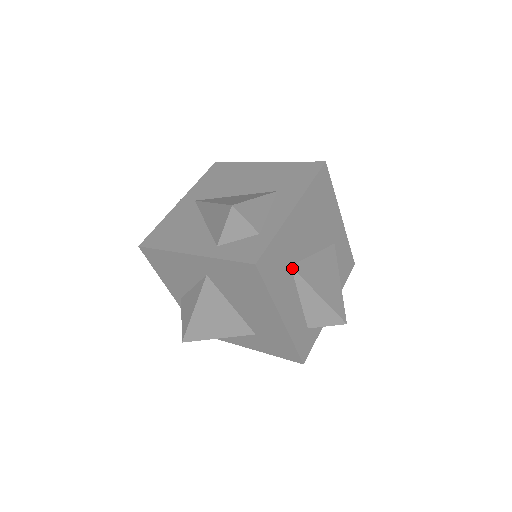
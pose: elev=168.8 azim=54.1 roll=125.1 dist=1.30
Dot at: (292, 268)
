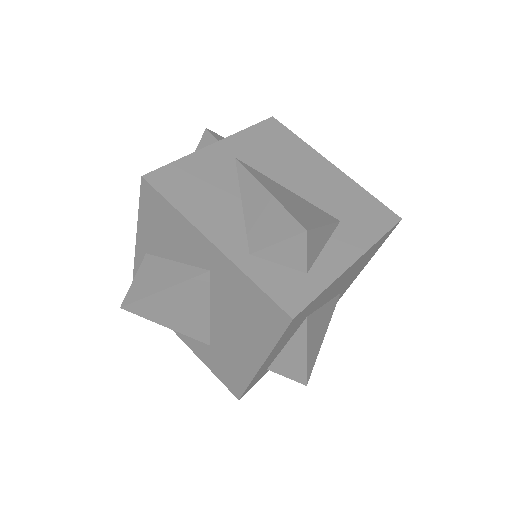
Dot at: (306, 319)
